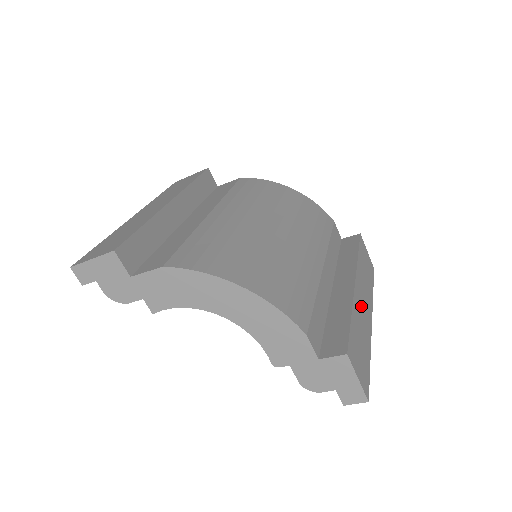
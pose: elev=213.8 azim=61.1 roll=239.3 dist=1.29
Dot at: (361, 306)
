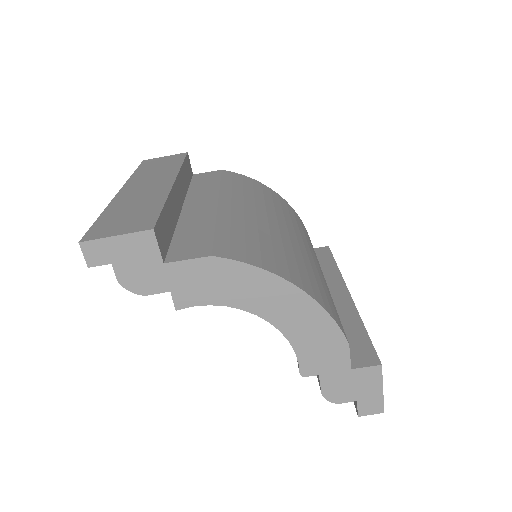
Dot at: occluded
